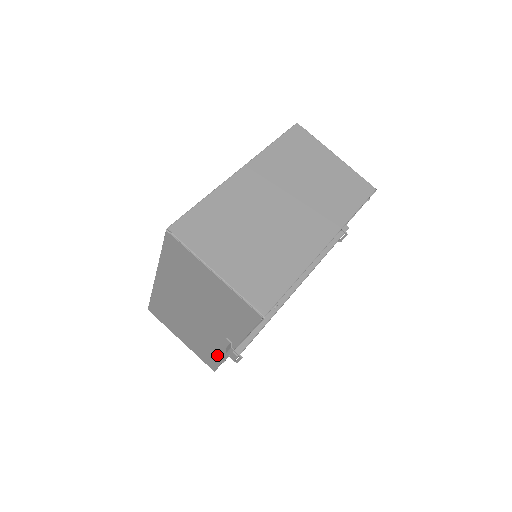
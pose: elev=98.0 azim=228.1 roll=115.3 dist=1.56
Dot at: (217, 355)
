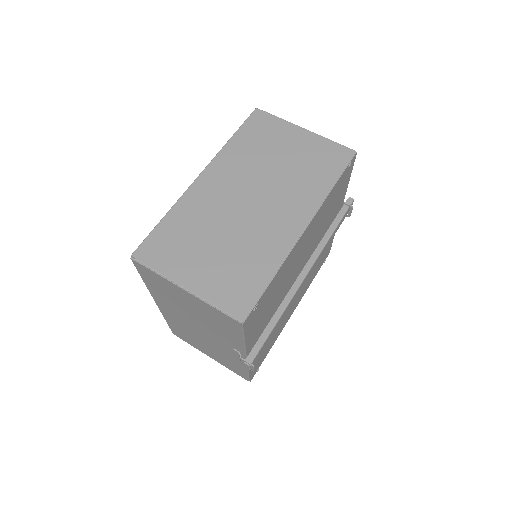
Dot at: (240, 366)
